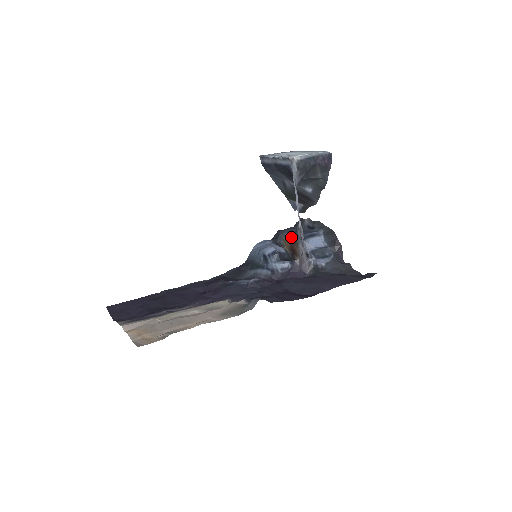
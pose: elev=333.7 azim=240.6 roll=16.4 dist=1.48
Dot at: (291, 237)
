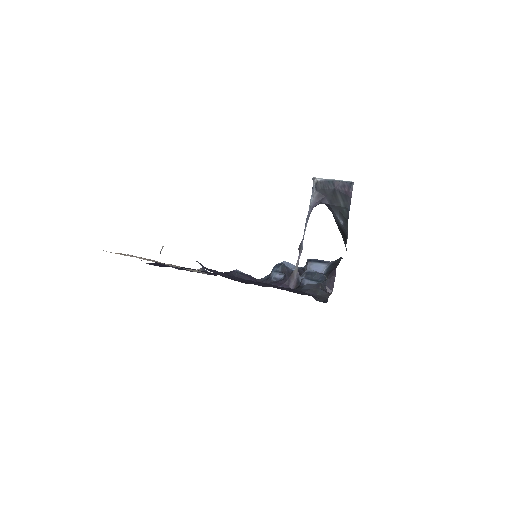
Dot at: occluded
